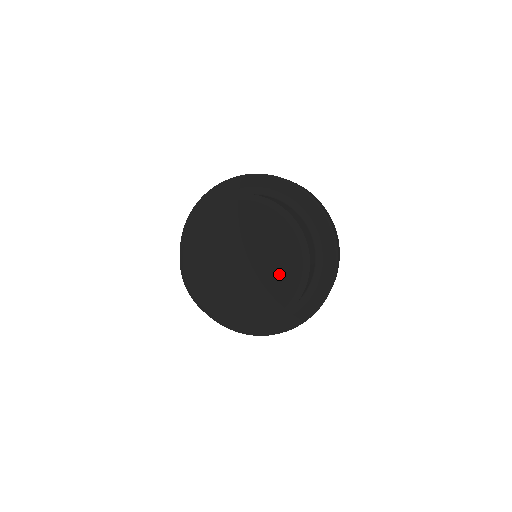
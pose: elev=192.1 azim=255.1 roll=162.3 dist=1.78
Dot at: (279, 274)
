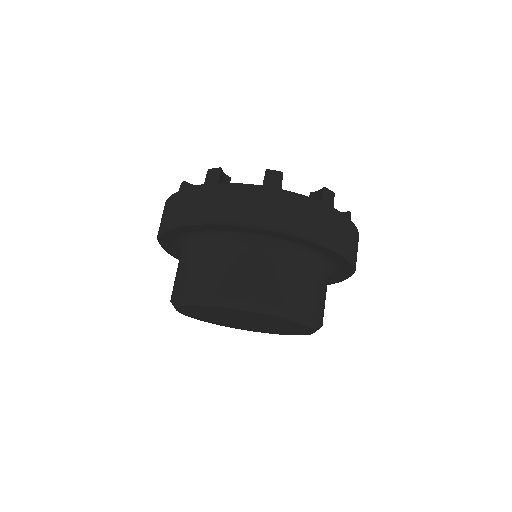
Dot at: (289, 330)
